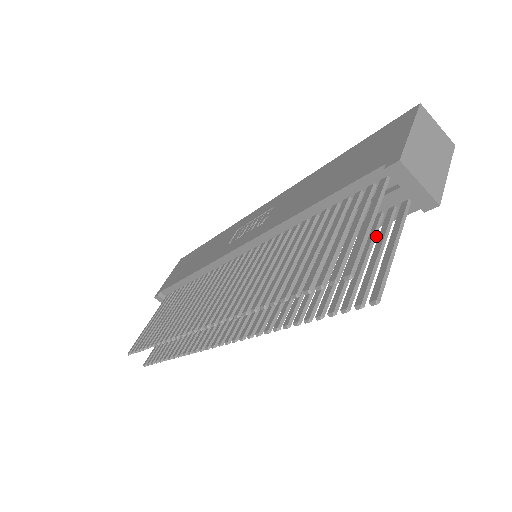
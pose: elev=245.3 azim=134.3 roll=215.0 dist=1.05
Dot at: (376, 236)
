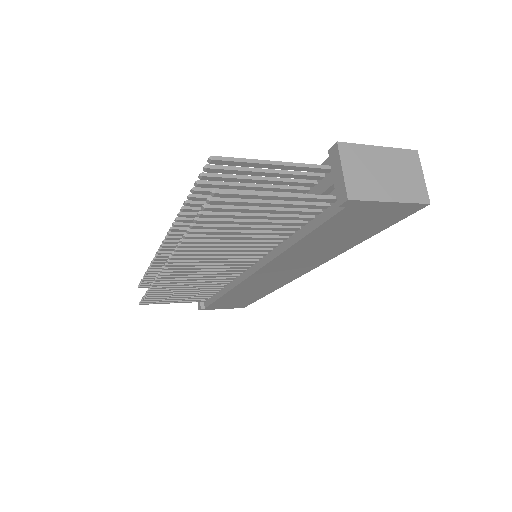
Dot at: (294, 211)
